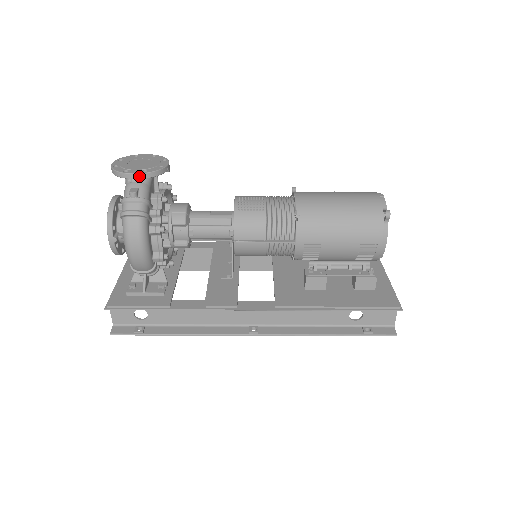
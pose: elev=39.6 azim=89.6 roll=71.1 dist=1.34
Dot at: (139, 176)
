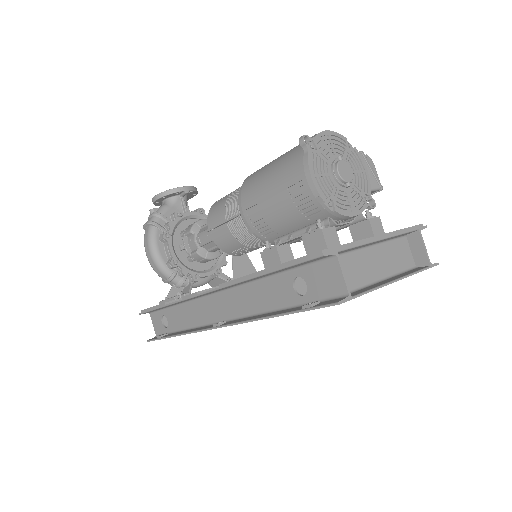
Dot at: (157, 197)
